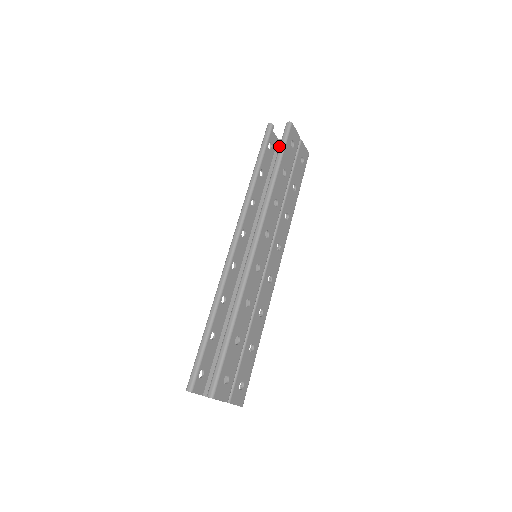
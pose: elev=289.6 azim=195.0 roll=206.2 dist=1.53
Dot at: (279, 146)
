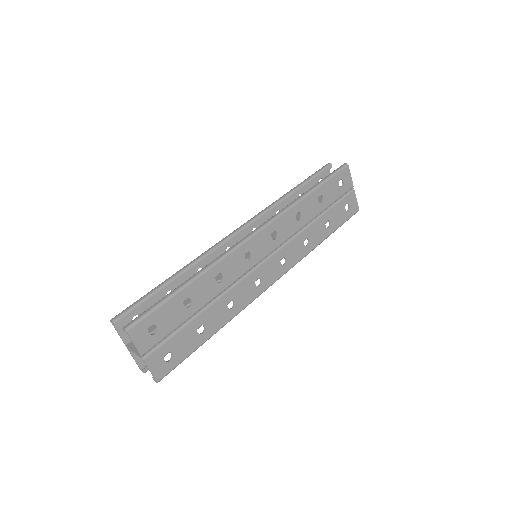
Dot at: occluded
